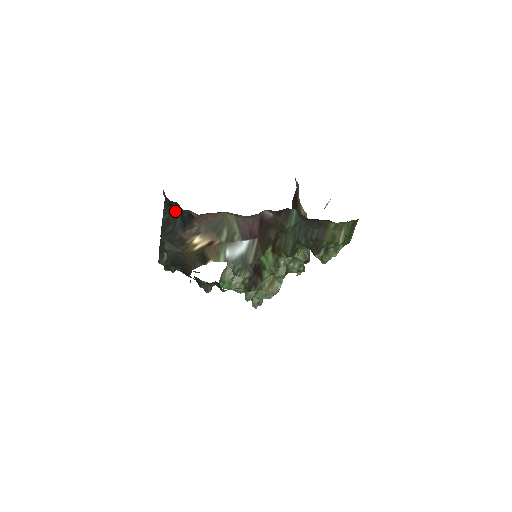
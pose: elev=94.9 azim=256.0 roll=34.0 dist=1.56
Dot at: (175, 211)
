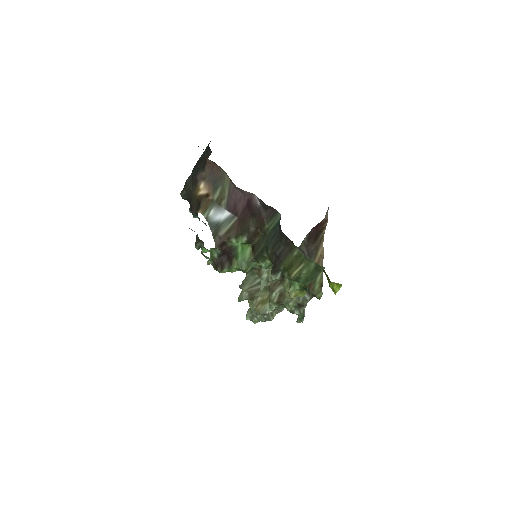
Dot at: (208, 154)
